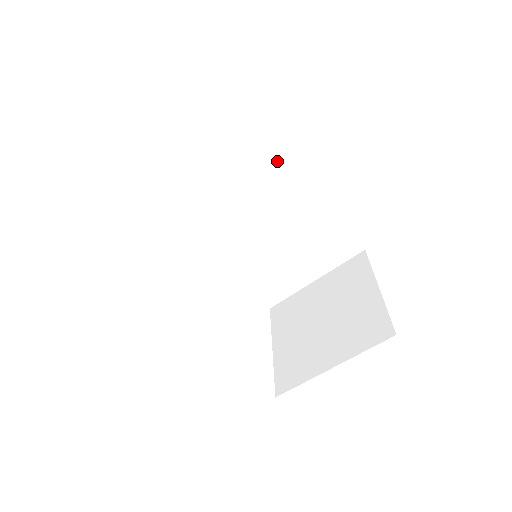
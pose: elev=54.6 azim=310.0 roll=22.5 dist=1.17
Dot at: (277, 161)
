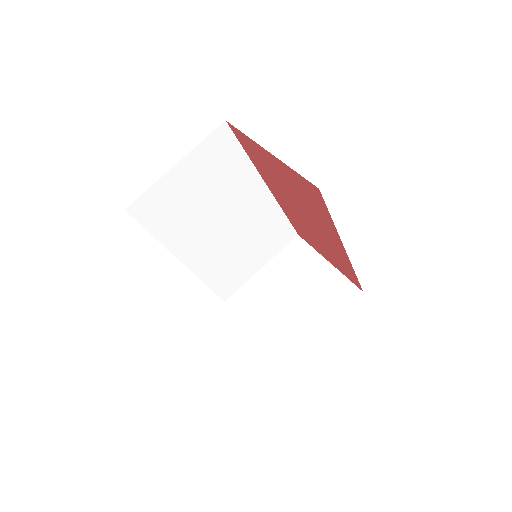
Dot at: (247, 171)
